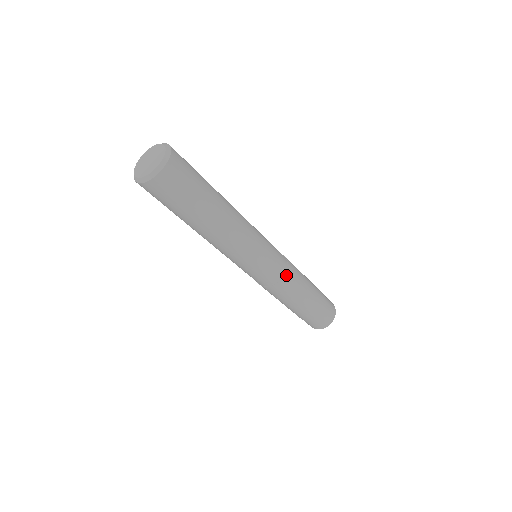
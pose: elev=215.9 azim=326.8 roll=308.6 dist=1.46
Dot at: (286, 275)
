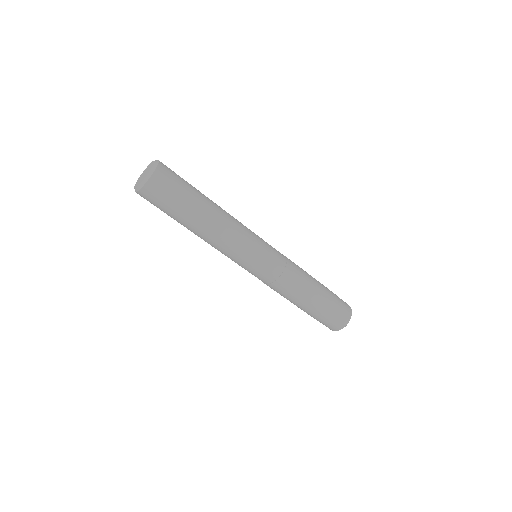
Dot at: (285, 272)
